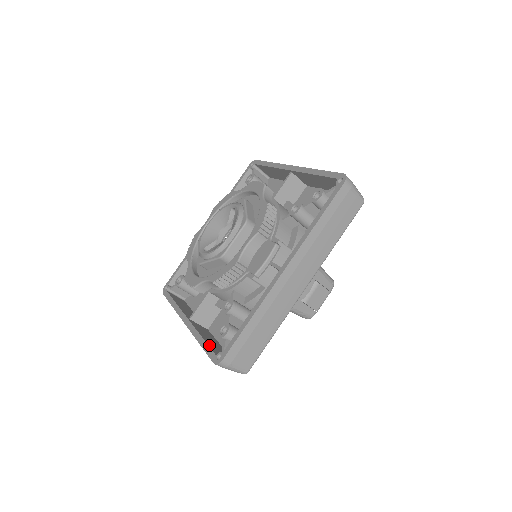
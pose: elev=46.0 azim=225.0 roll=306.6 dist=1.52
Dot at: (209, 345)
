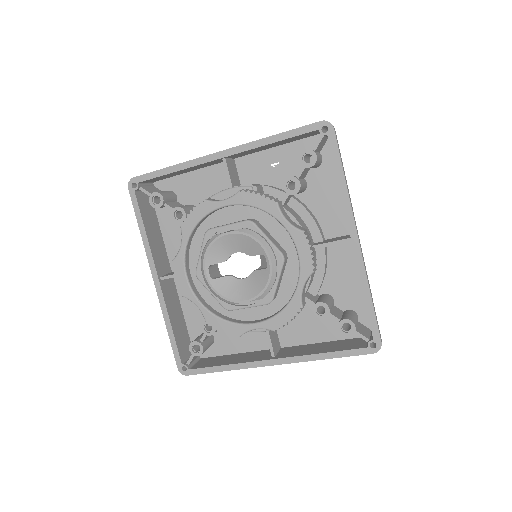
Dot at: (177, 342)
